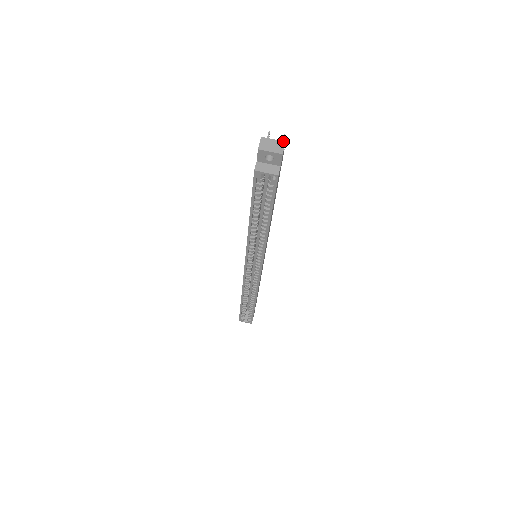
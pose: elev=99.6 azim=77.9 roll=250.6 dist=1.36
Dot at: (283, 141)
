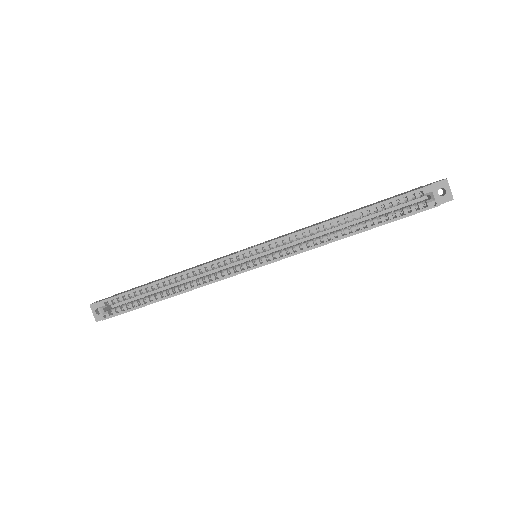
Dot at: occluded
